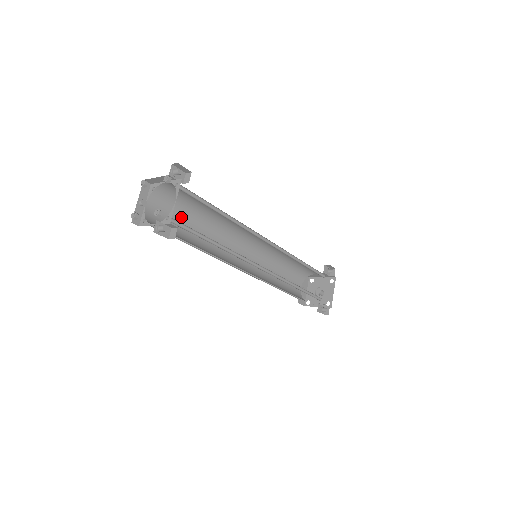
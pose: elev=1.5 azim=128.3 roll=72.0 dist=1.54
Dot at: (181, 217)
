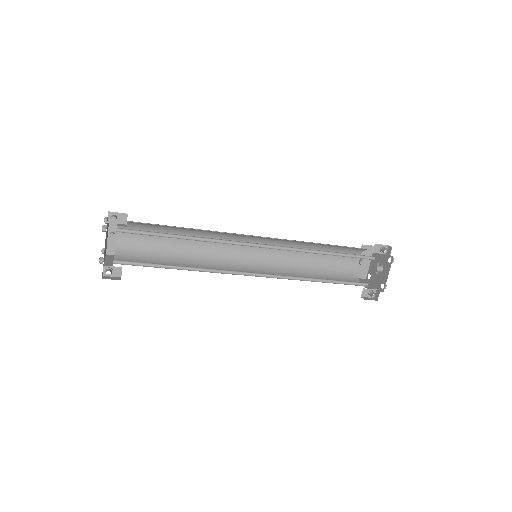
Dot at: occluded
